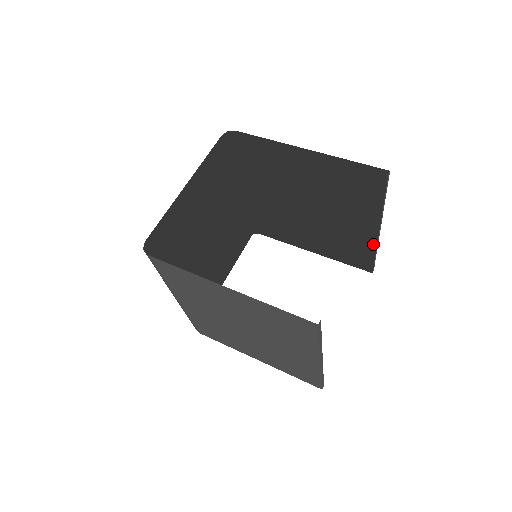
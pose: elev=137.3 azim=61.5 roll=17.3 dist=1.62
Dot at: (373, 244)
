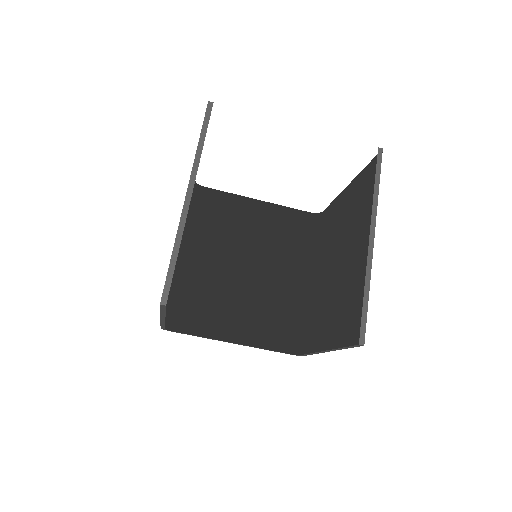
Dot at: occluded
